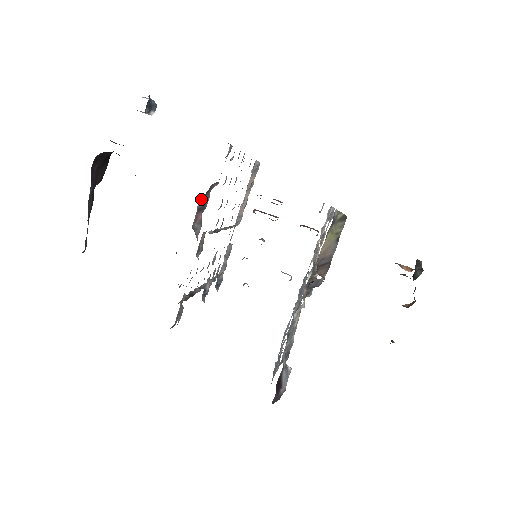
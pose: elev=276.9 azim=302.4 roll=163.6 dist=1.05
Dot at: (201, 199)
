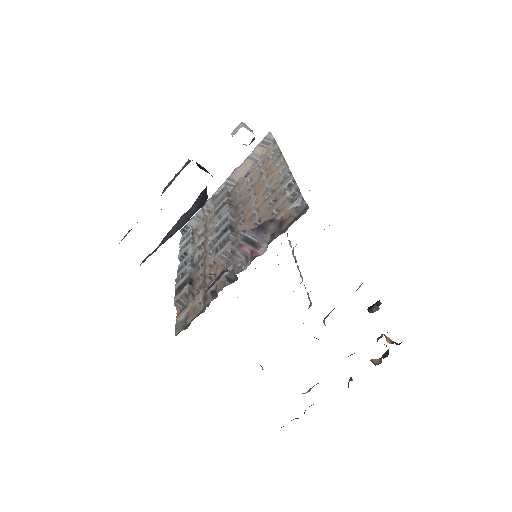
Dot at: (252, 231)
